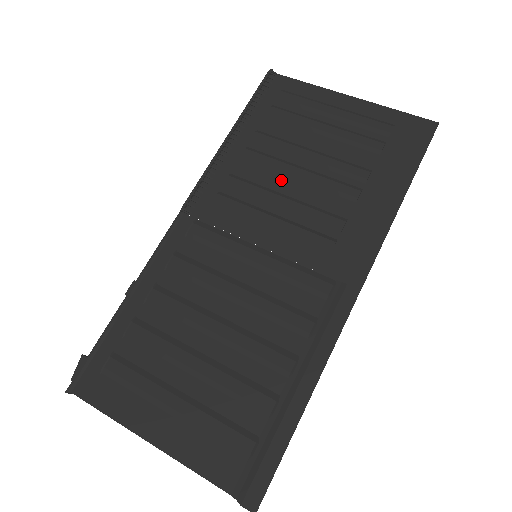
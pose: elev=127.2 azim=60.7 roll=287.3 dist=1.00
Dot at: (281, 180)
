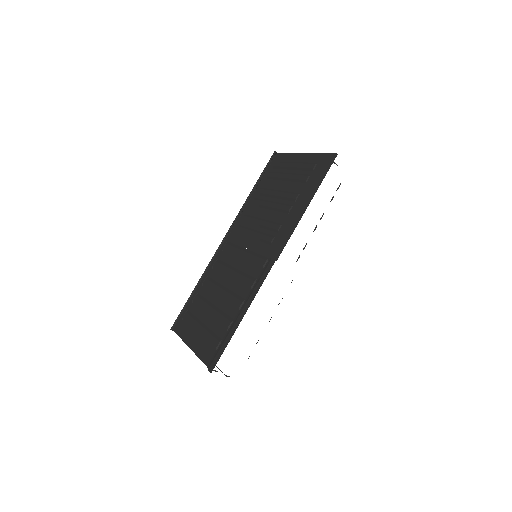
Dot at: (263, 211)
